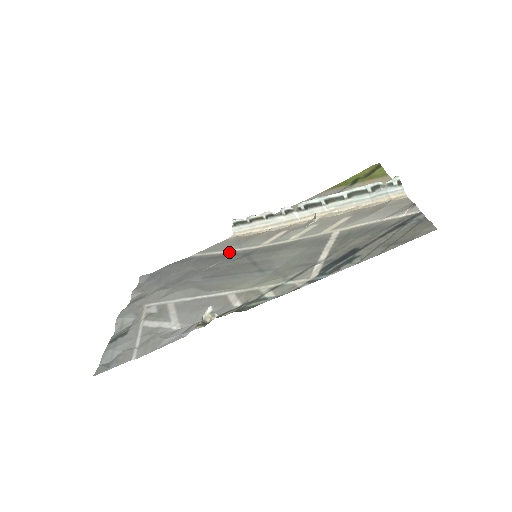
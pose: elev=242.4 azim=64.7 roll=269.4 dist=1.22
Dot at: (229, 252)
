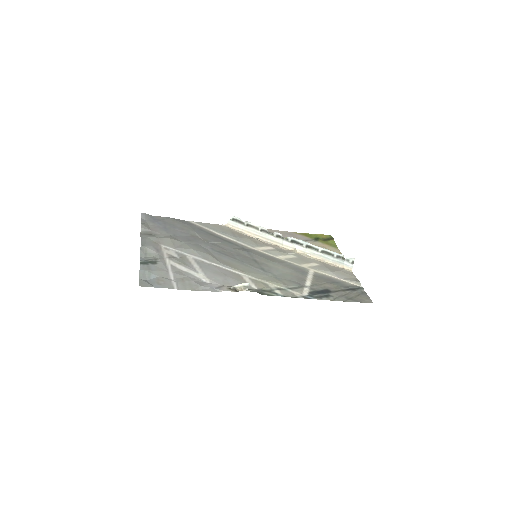
Dot at: (228, 239)
